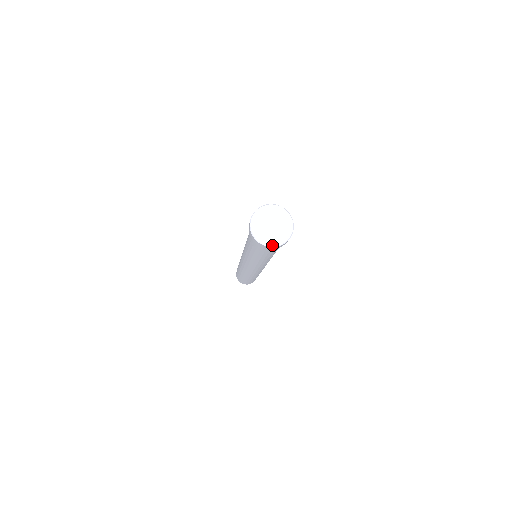
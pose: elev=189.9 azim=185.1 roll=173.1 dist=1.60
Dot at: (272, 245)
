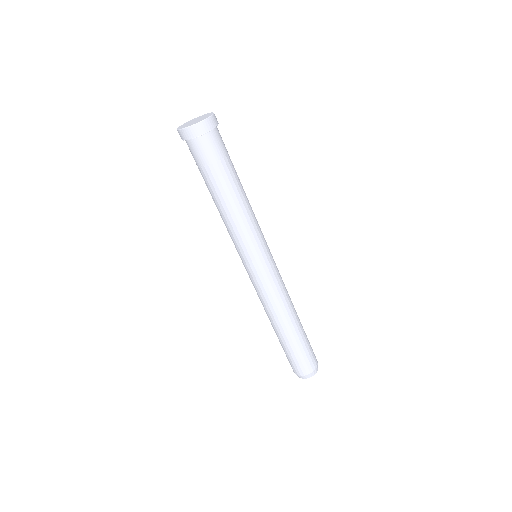
Dot at: (192, 125)
